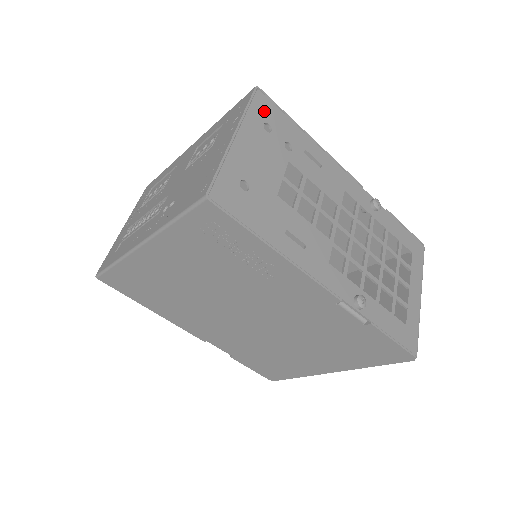
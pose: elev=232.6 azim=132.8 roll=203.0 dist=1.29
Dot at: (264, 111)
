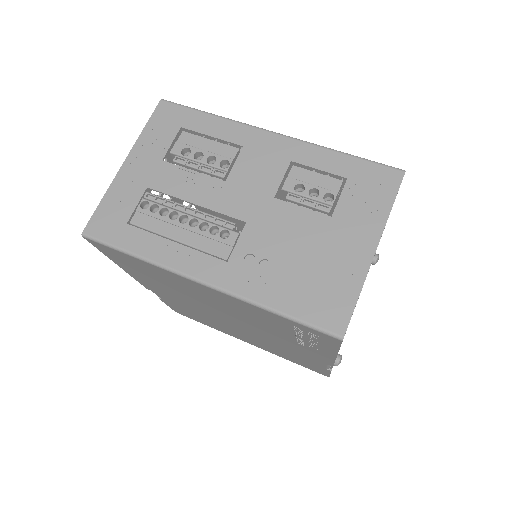
Dot at: occluded
